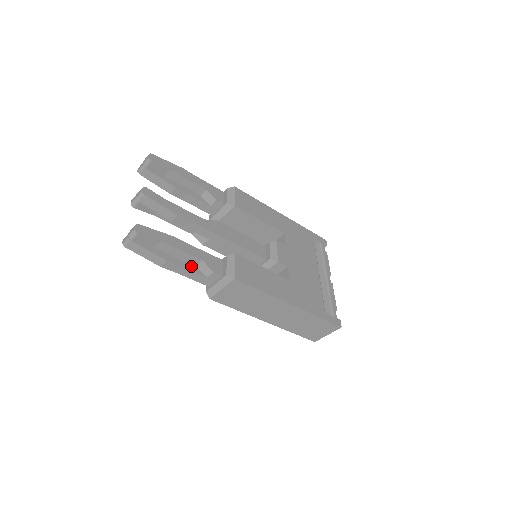
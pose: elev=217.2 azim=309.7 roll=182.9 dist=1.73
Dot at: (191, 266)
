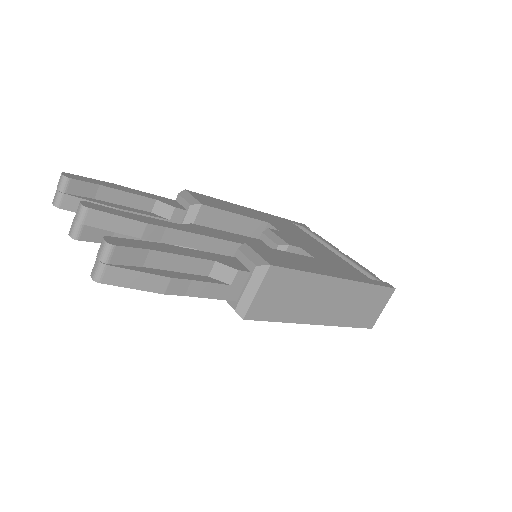
Dot at: (203, 277)
